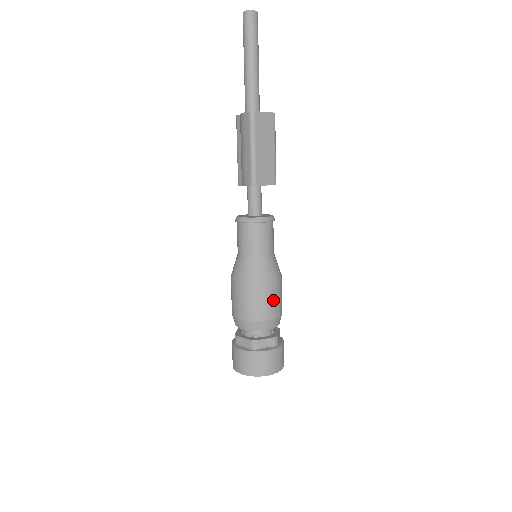
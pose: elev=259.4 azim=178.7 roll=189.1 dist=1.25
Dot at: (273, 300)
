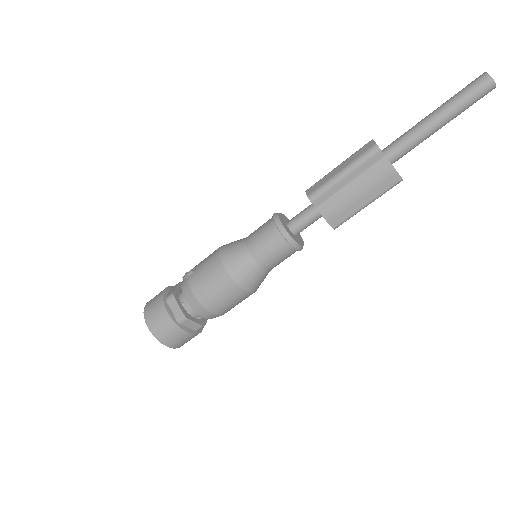
Dot at: occluded
